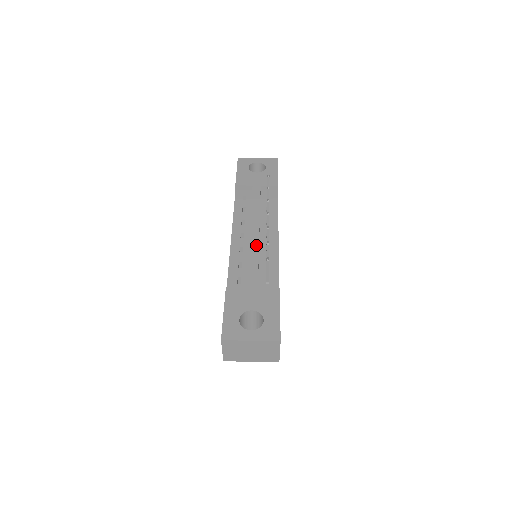
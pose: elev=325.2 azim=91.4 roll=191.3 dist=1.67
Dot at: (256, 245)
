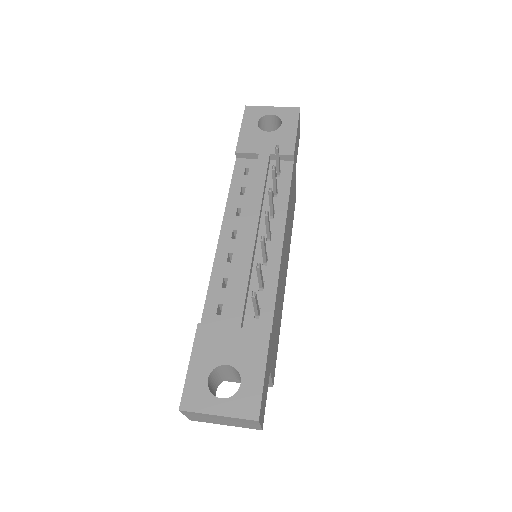
Dot at: (249, 255)
